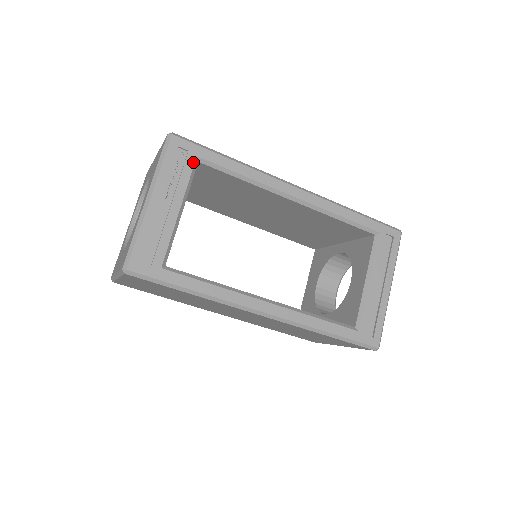
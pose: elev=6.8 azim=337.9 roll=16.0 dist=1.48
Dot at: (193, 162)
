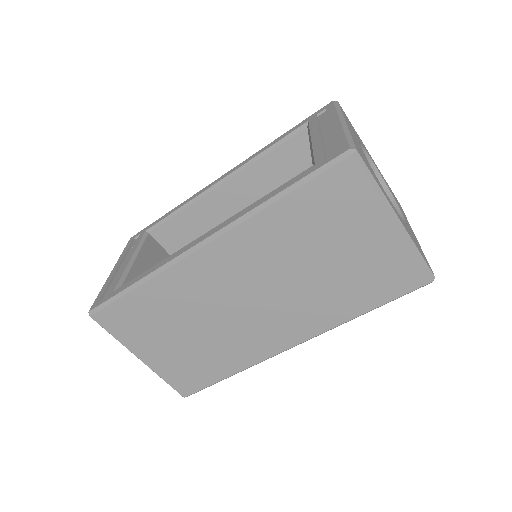
Dot at: (143, 235)
